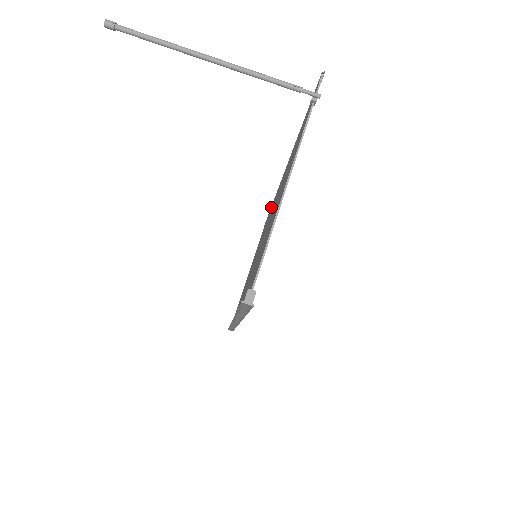
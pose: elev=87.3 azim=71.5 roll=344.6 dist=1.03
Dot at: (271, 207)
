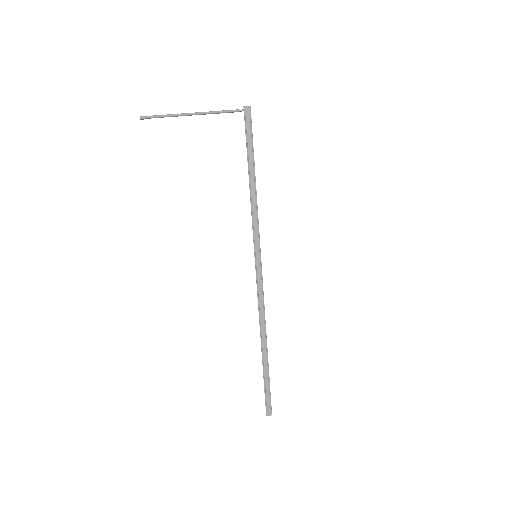
Dot at: occluded
